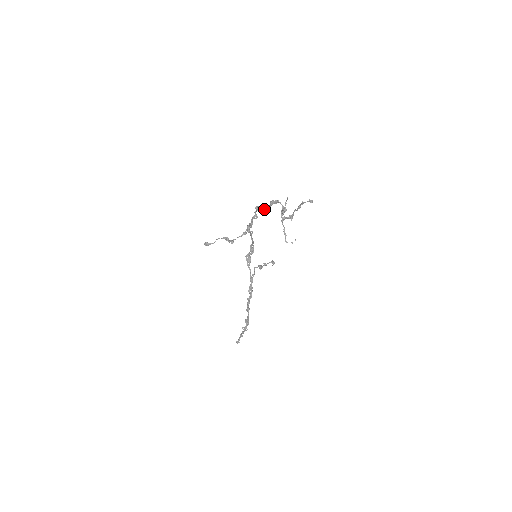
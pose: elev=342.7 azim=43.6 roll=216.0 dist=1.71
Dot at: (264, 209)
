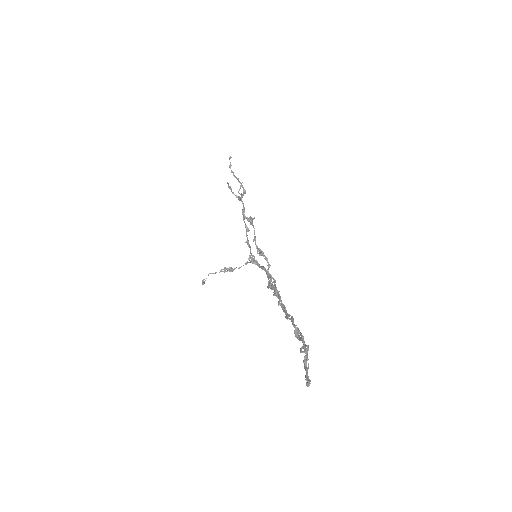
Dot at: (246, 230)
